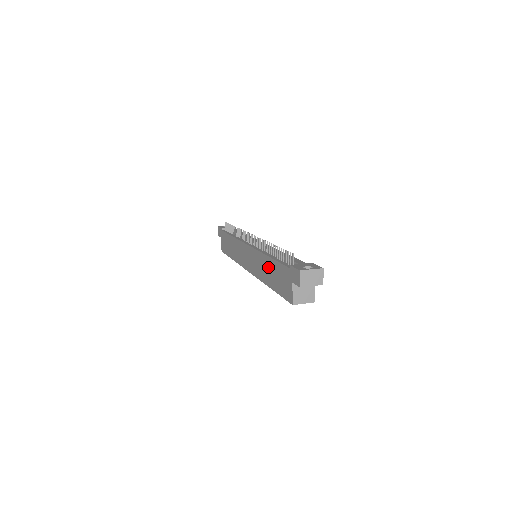
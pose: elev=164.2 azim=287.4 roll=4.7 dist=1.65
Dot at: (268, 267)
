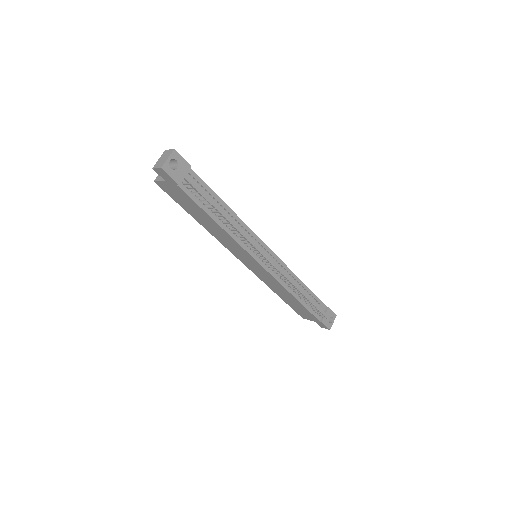
Dot at: (289, 298)
